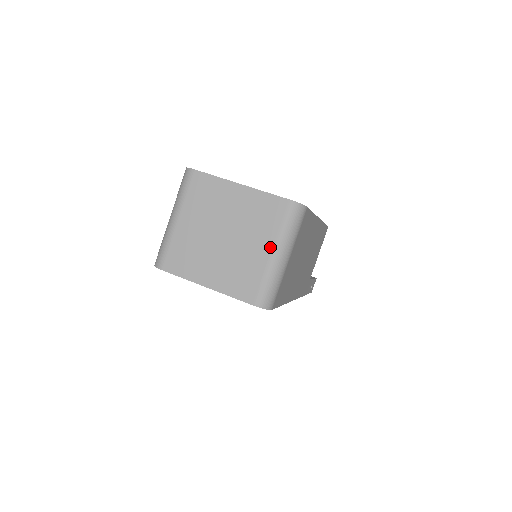
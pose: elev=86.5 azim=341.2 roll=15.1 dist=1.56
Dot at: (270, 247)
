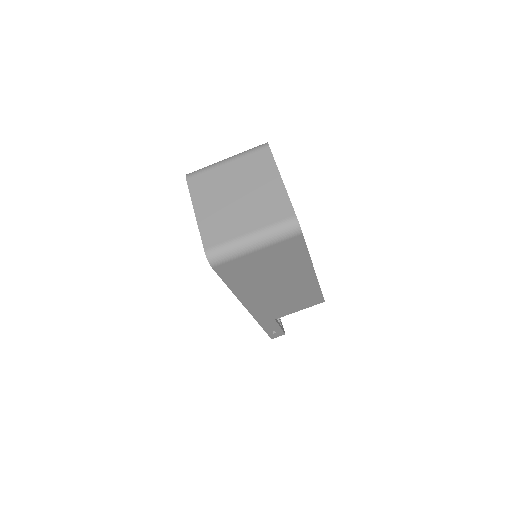
Dot at: (253, 229)
